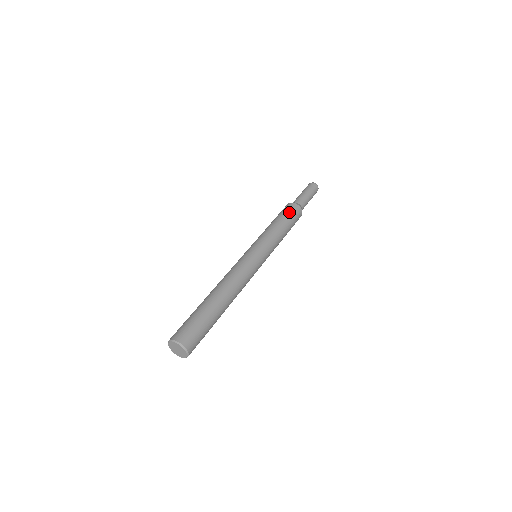
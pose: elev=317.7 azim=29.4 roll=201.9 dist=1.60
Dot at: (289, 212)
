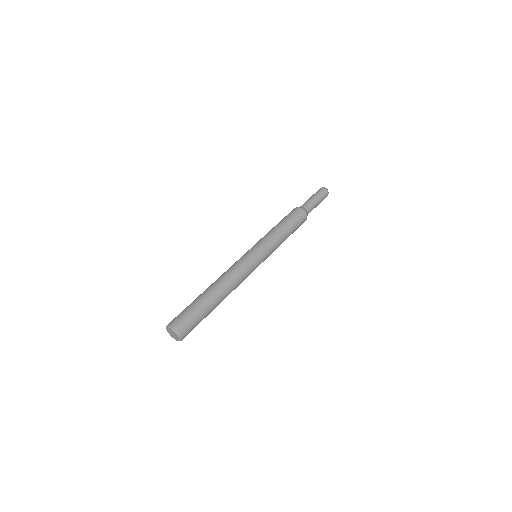
Dot at: (287, 215)
